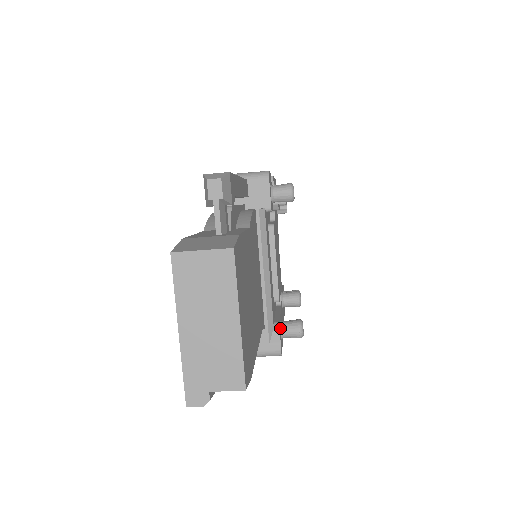
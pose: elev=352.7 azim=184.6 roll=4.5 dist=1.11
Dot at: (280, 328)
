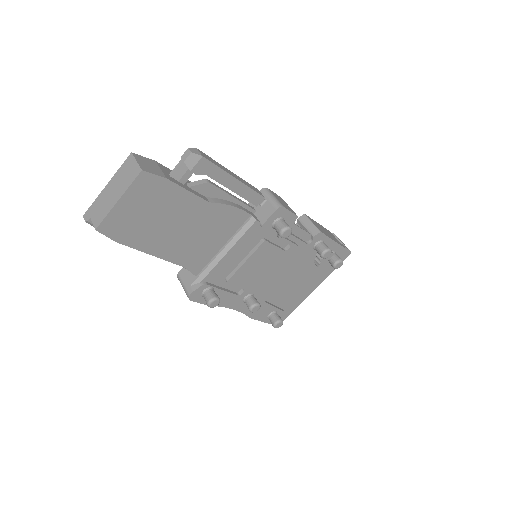
Dot at: (206, 289)
